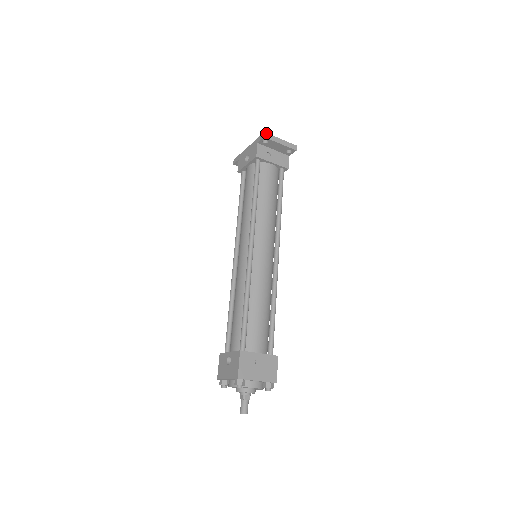
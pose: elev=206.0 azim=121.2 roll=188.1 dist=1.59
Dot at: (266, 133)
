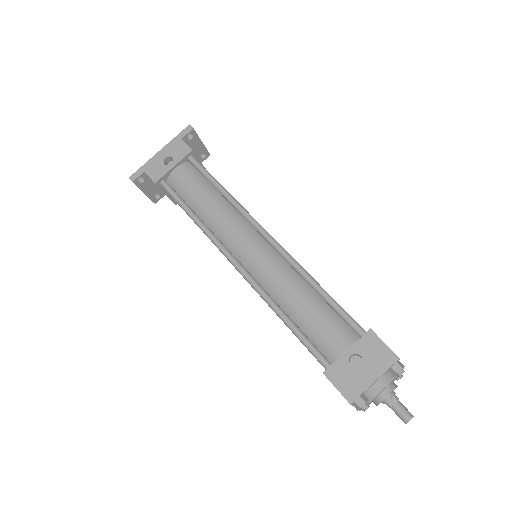
Dot at: (190, 126)
